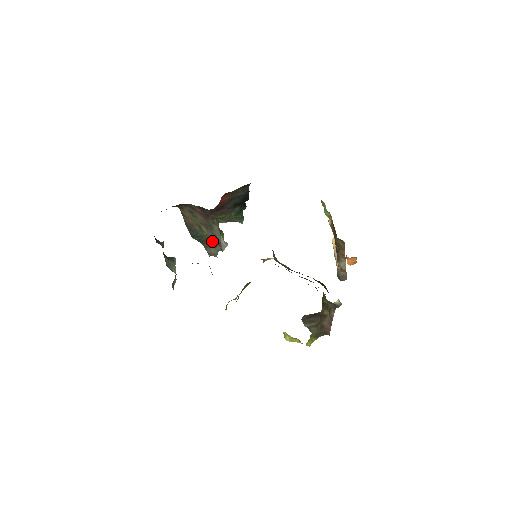
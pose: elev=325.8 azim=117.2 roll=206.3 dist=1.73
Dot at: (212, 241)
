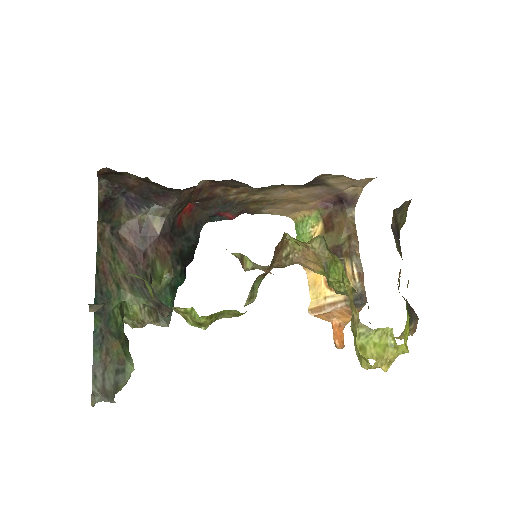
Dot at: (119, 344)
